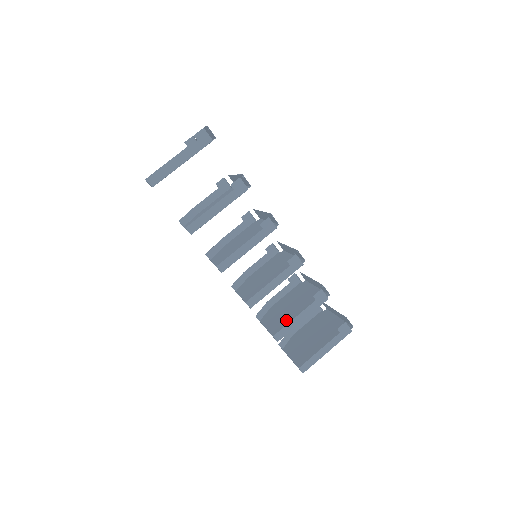
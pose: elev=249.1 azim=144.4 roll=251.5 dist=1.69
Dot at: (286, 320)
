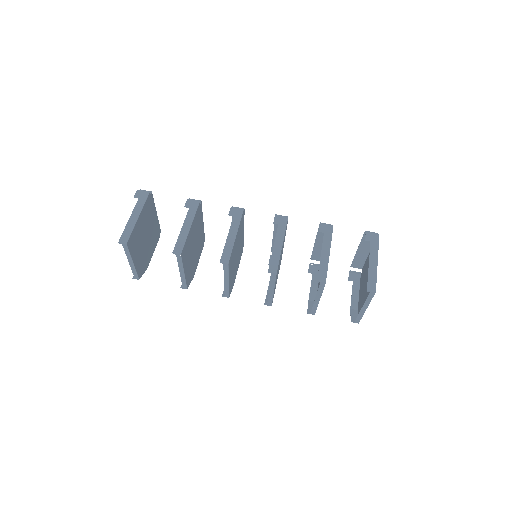
Dot at: occluded
